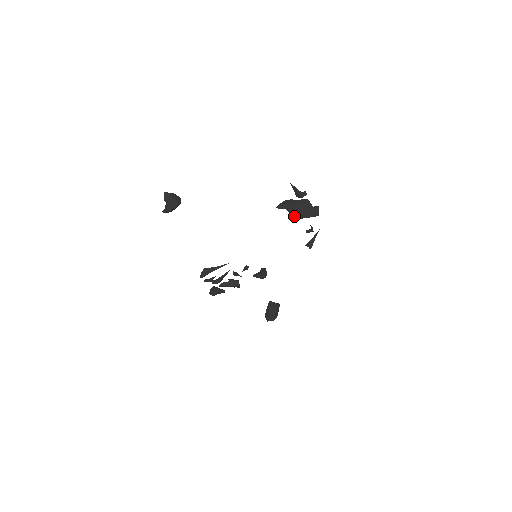
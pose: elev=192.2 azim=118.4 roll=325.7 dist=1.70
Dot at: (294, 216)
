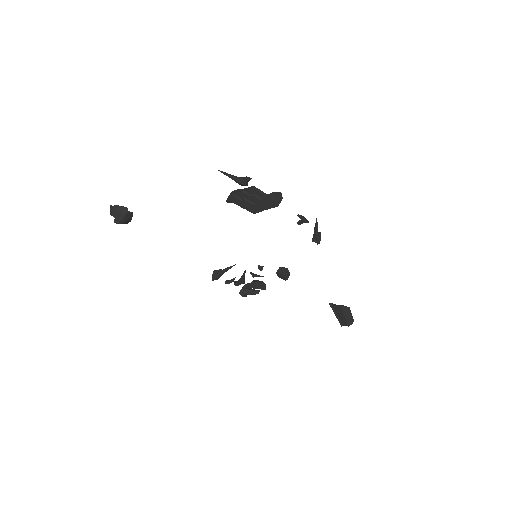
Dot at: (249, 210)
